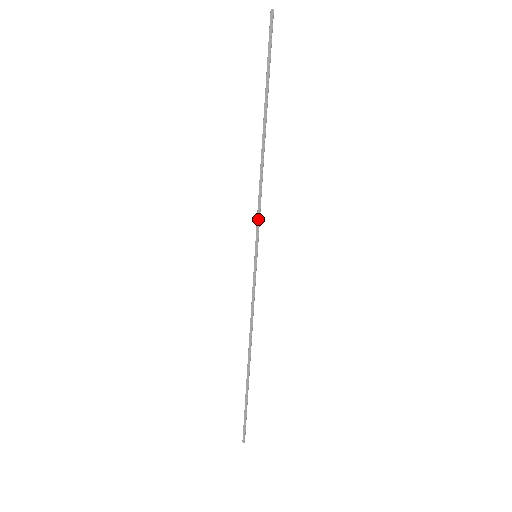
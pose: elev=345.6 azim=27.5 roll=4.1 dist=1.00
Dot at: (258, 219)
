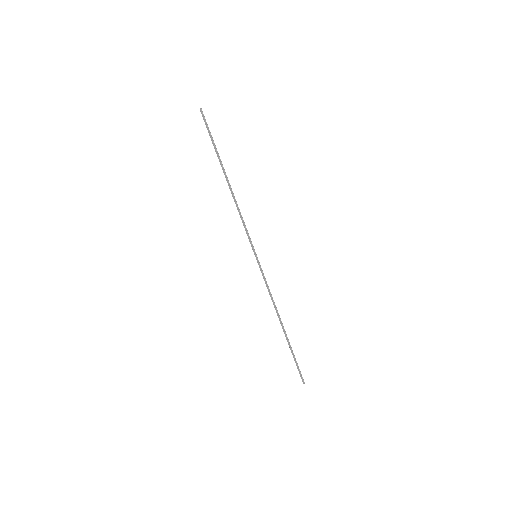
Dot at: (247, 233)
